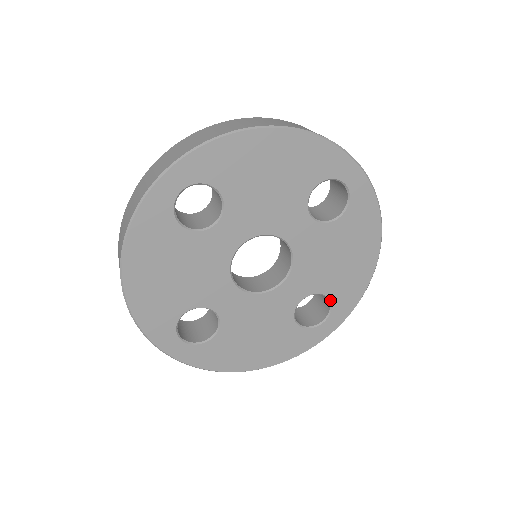
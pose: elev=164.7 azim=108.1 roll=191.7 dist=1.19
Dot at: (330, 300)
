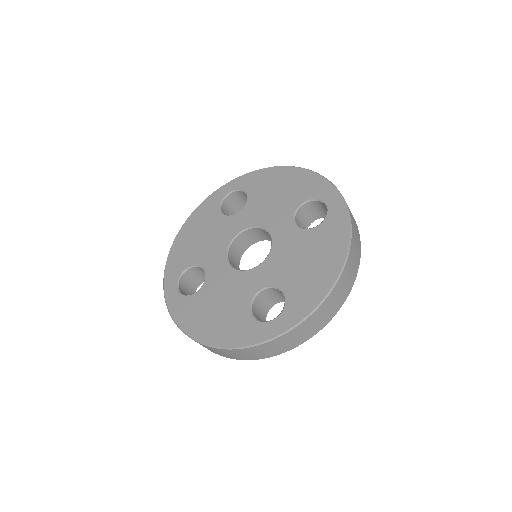
Dot at: (285, 299)
